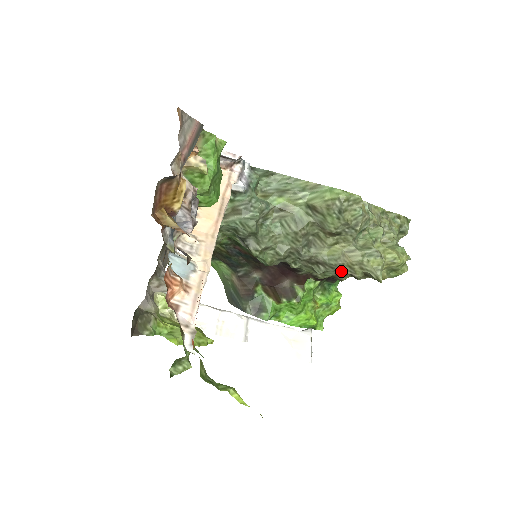
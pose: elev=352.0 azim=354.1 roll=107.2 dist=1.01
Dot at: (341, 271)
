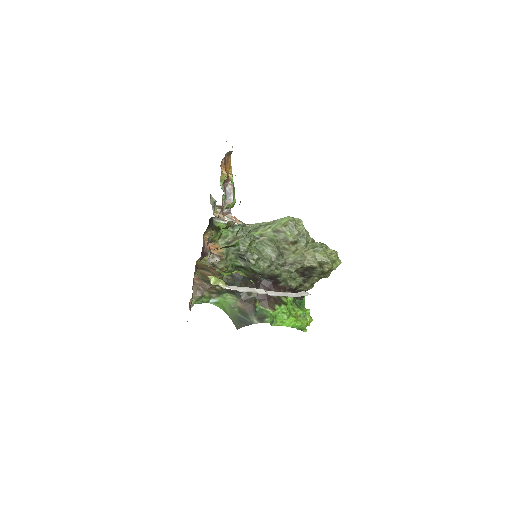
Dot at: (305, 265)
